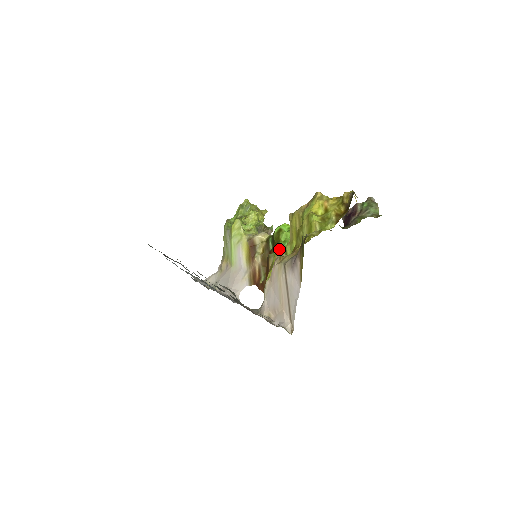
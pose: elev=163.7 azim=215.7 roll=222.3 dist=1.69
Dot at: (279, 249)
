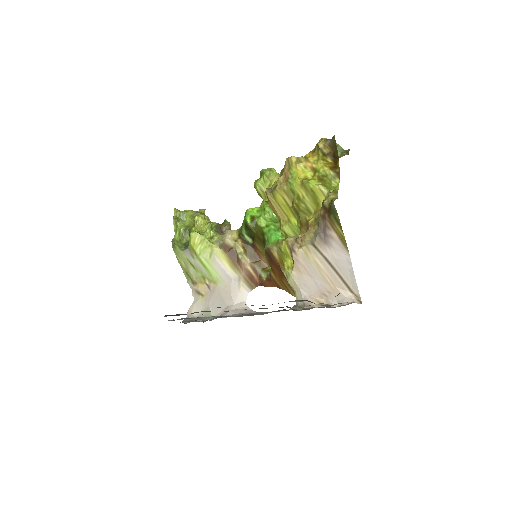
Dot at: (273, 236)
